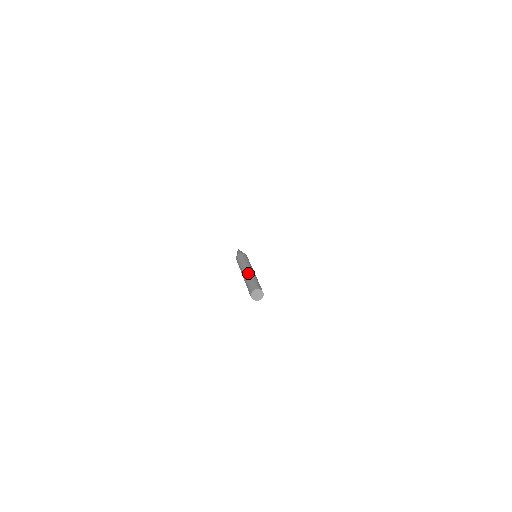
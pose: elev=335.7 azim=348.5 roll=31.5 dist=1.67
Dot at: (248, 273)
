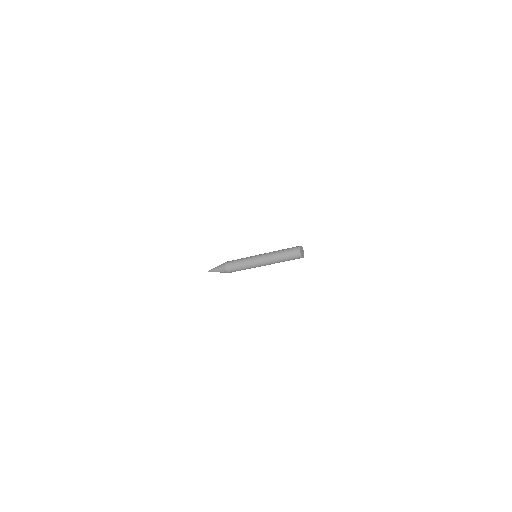
Dot at: (270, 252)
